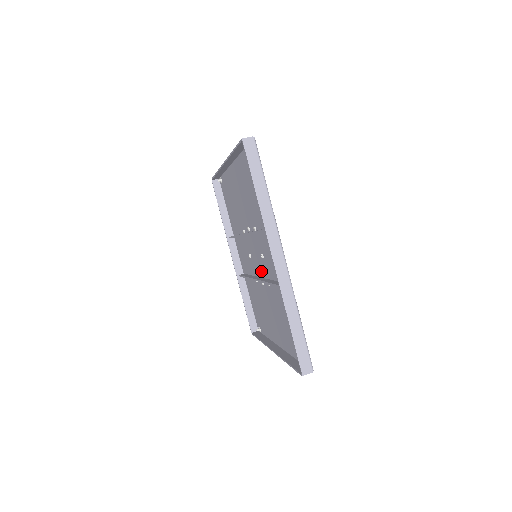
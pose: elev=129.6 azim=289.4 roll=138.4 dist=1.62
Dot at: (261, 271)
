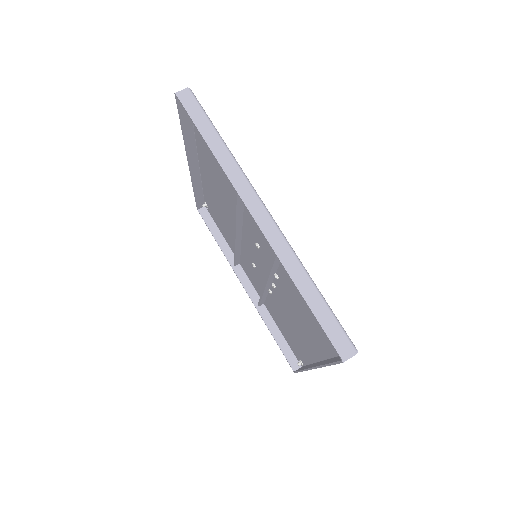
Dot at: (266, 271)
